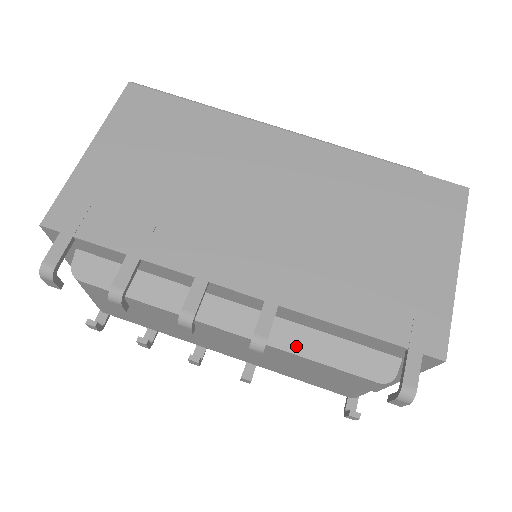
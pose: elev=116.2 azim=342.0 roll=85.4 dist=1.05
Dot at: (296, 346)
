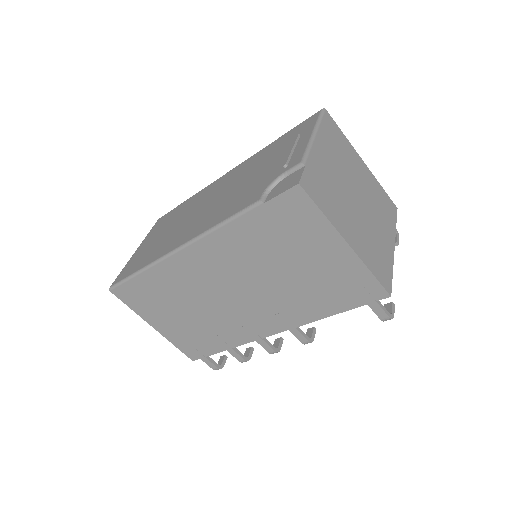
Dot at: occluded
